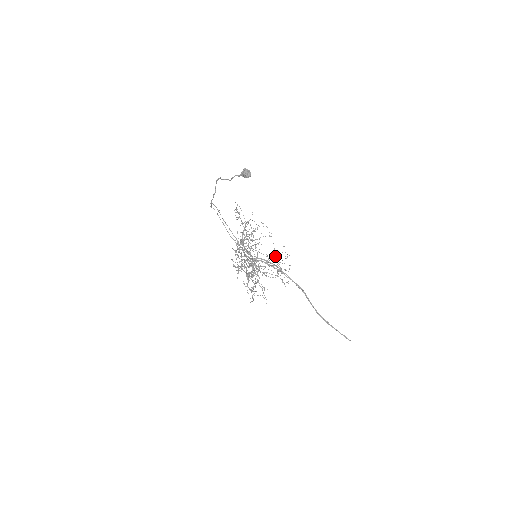
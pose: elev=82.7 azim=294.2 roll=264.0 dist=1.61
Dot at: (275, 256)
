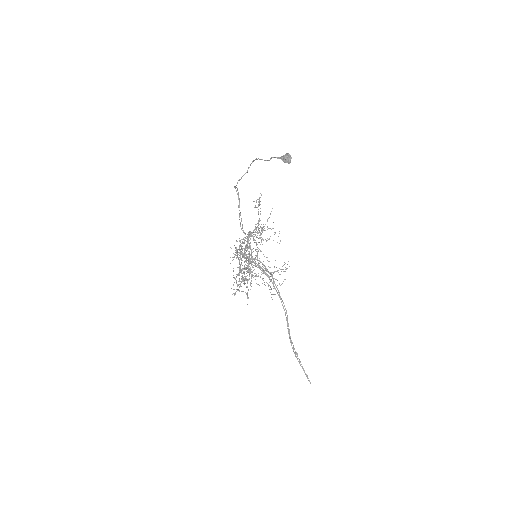
Dot at: occluded
